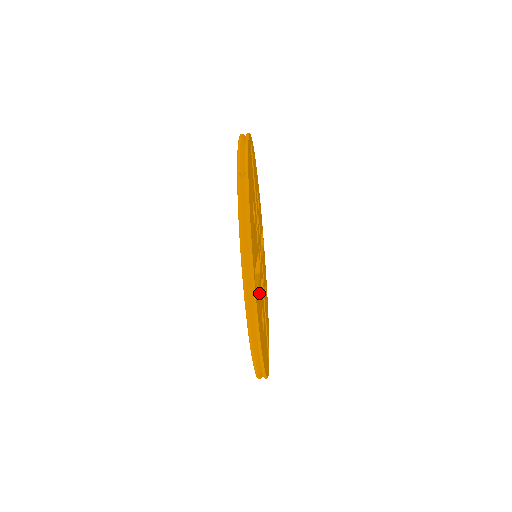
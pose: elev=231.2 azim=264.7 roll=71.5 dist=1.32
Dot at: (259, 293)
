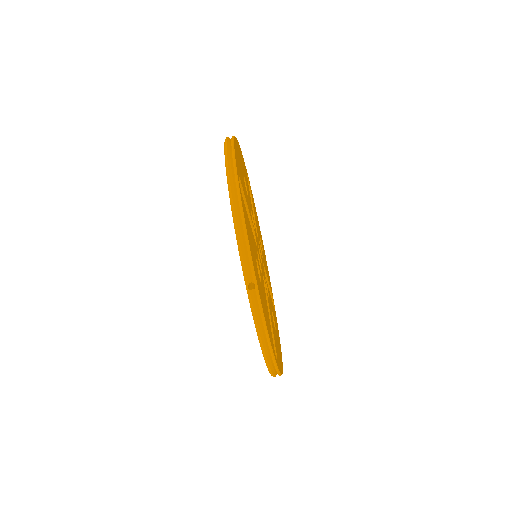
Dot at: (250, 228)
